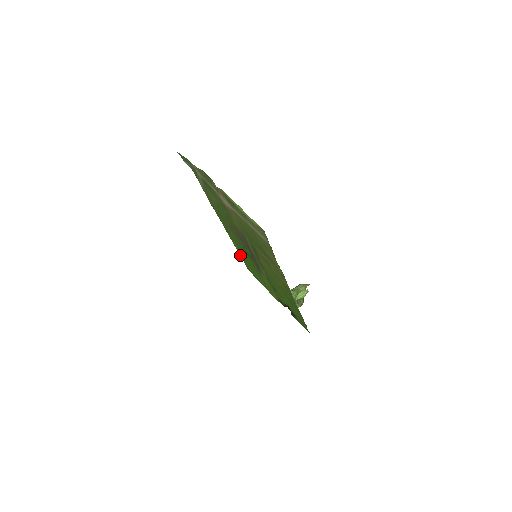
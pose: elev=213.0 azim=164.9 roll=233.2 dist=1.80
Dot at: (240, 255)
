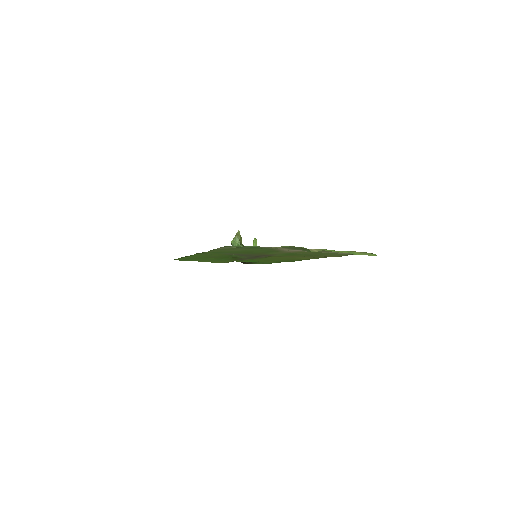
Dot at: (180, 258)
